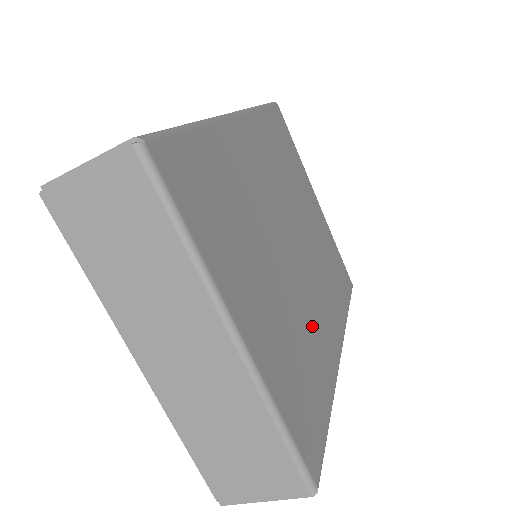
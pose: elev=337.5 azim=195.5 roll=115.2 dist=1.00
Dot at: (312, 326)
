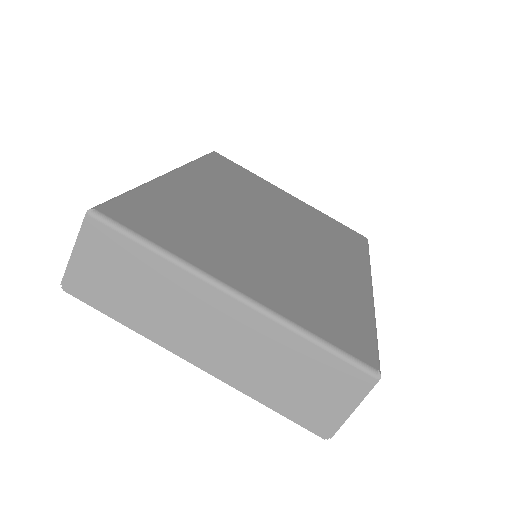
Dot at: (322, 273)
